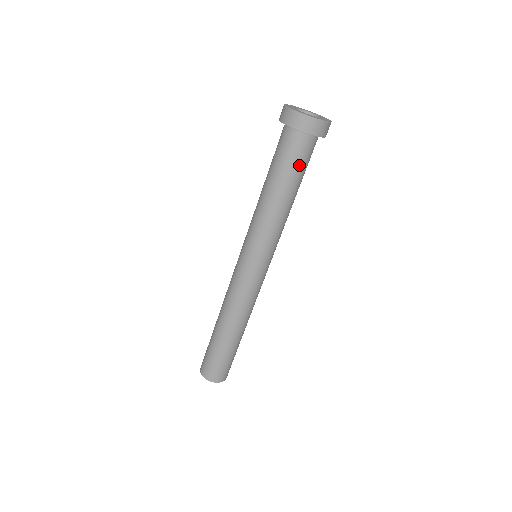
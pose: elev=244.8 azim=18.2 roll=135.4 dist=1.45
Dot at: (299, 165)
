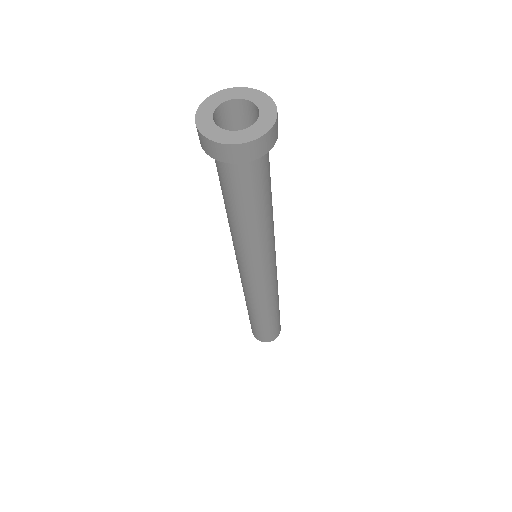
Dot at: (258, 185)
